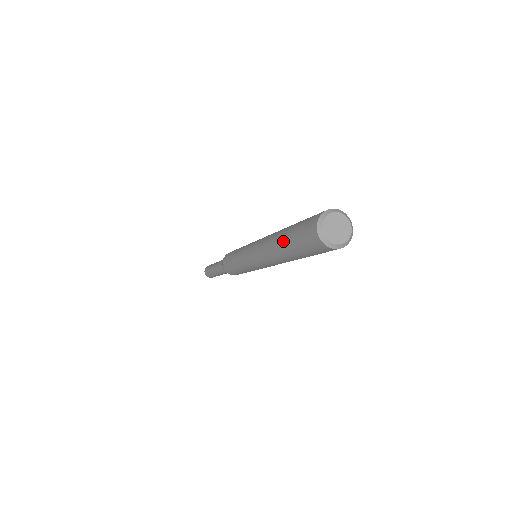
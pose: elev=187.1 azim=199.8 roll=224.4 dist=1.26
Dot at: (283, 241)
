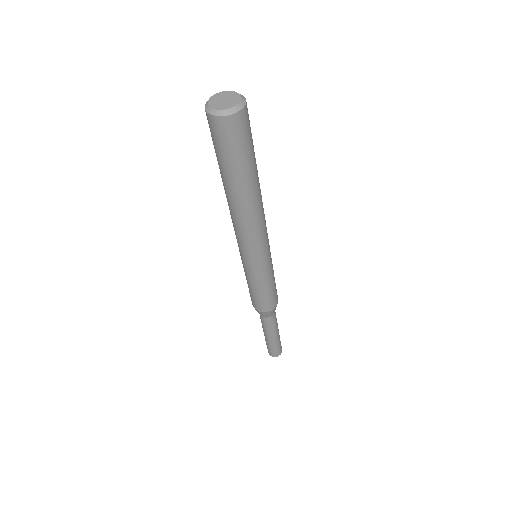
Dot at: occluded
